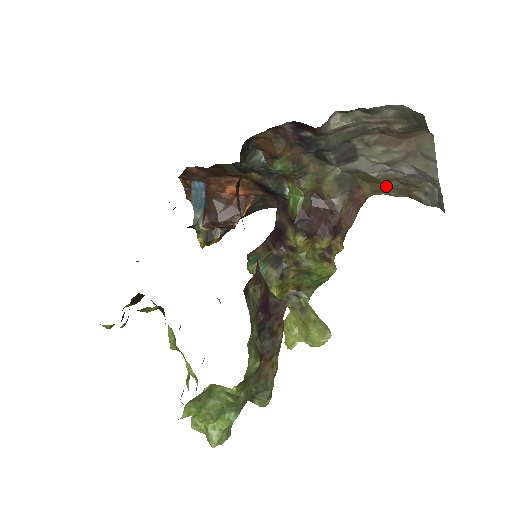
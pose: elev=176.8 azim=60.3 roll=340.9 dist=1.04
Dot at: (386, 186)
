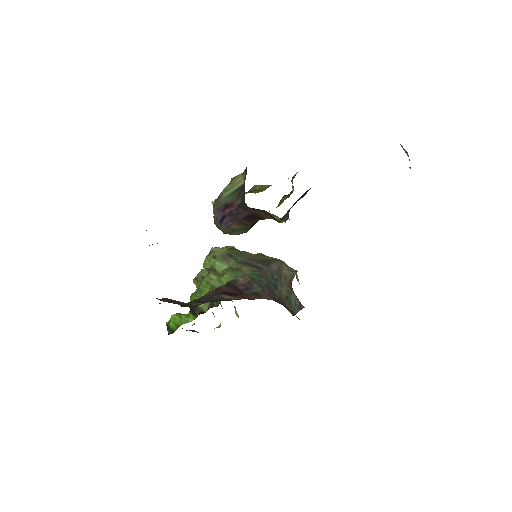
Dot at: occluded
